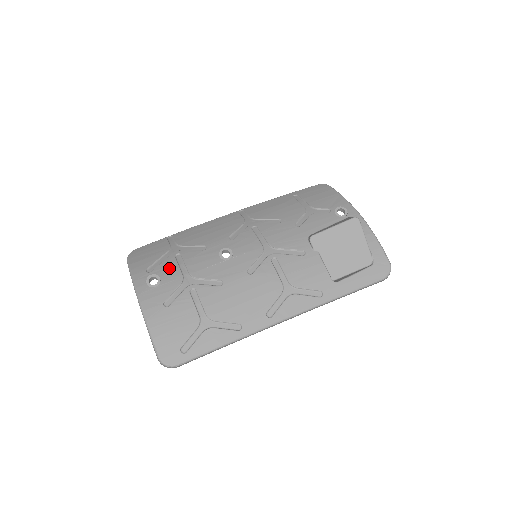
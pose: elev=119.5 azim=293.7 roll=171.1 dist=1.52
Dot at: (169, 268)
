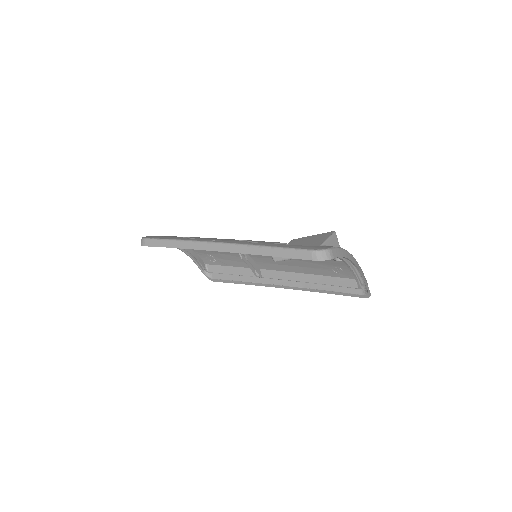
Dot at: occluded
